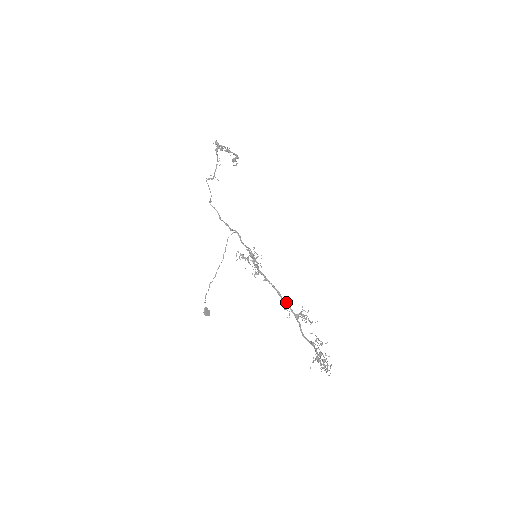
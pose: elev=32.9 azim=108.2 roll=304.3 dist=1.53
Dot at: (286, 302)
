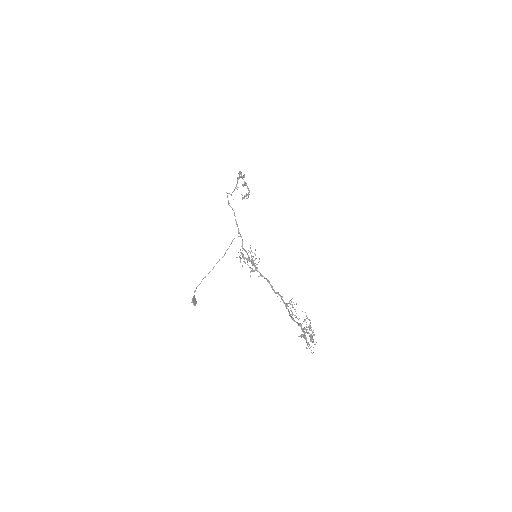
Dot at: (278, 292)
